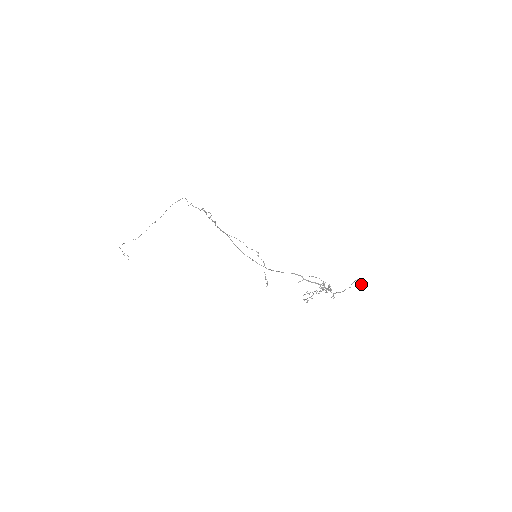
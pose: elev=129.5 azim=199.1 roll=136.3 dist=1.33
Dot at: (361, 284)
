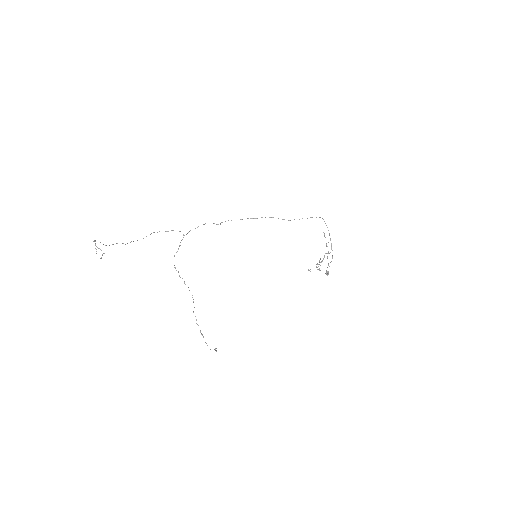
Dot at: occluded
